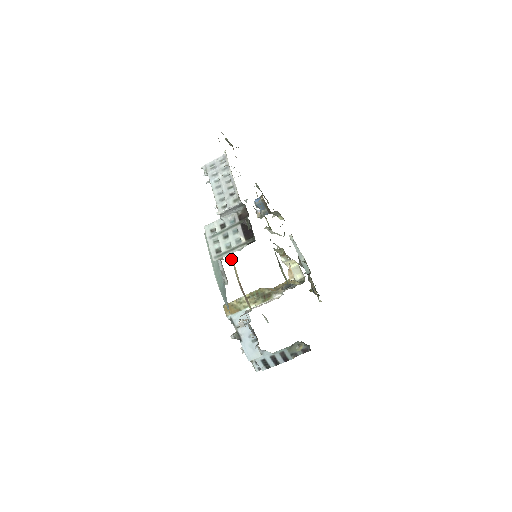
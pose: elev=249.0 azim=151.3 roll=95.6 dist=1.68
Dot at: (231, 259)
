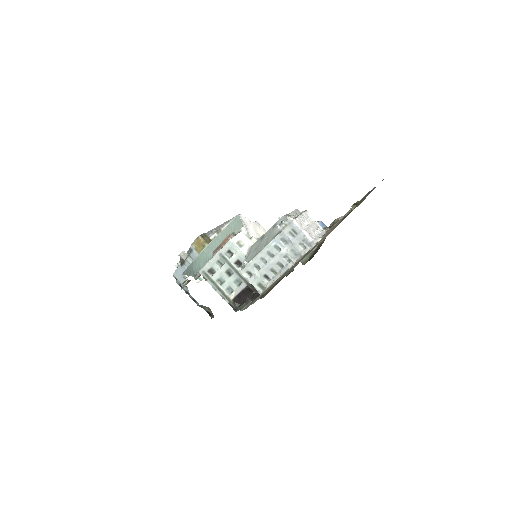
Dot at: occluded
